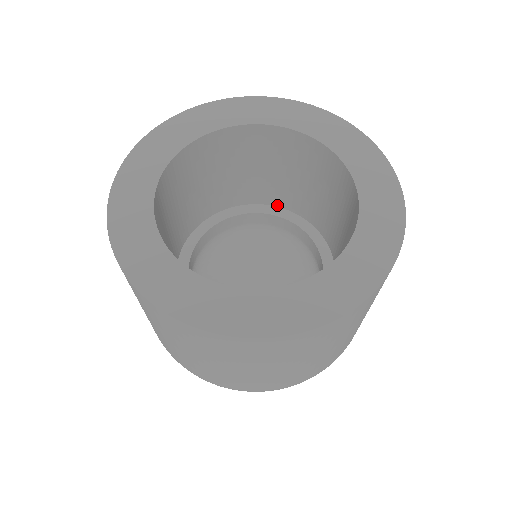
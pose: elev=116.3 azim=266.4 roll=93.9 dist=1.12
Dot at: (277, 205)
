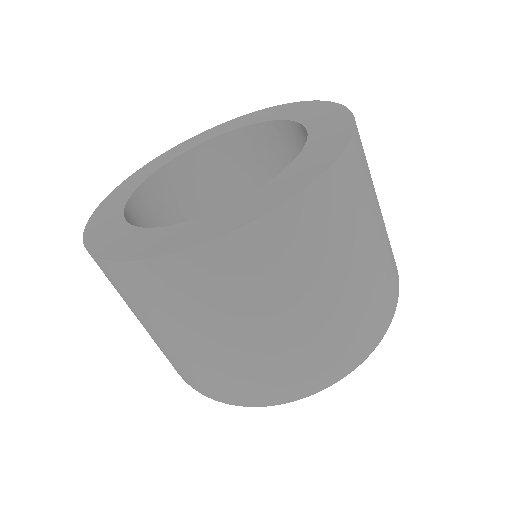
Dot at: occluded
